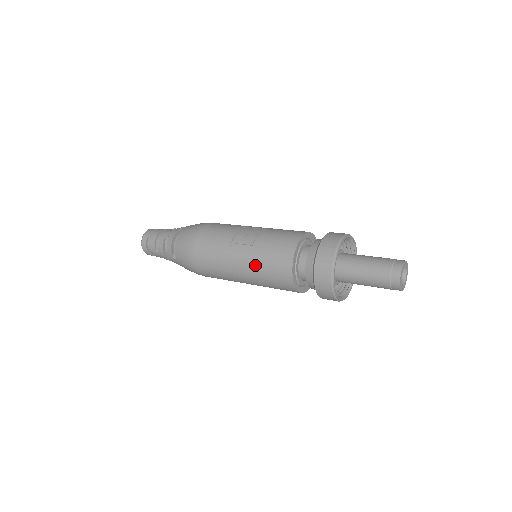
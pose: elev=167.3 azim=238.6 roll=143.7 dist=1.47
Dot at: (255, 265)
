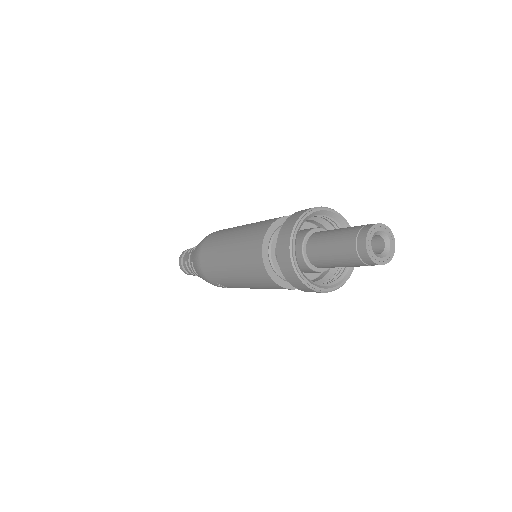
Dot at: (247, 228)
